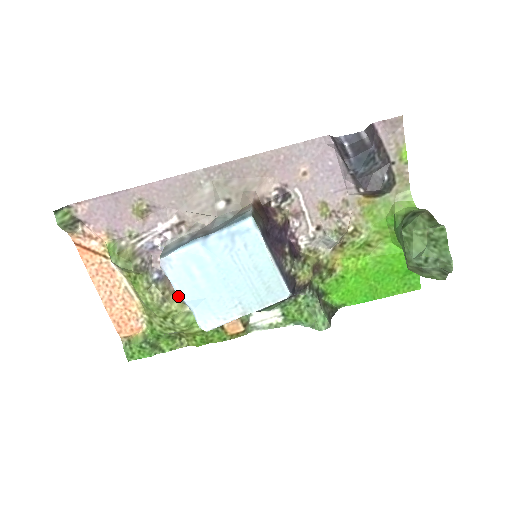
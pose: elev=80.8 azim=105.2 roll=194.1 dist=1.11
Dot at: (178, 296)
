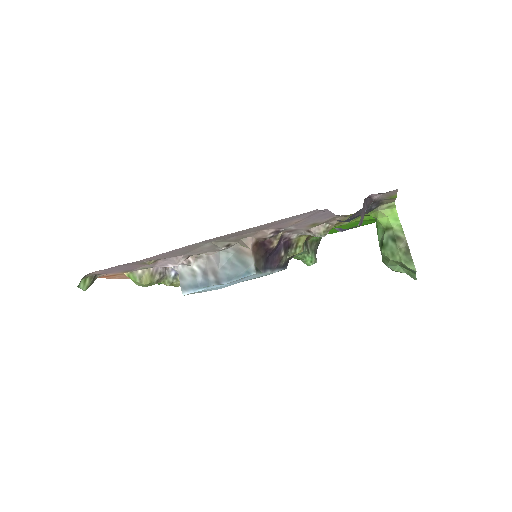
Dot at: occluded
